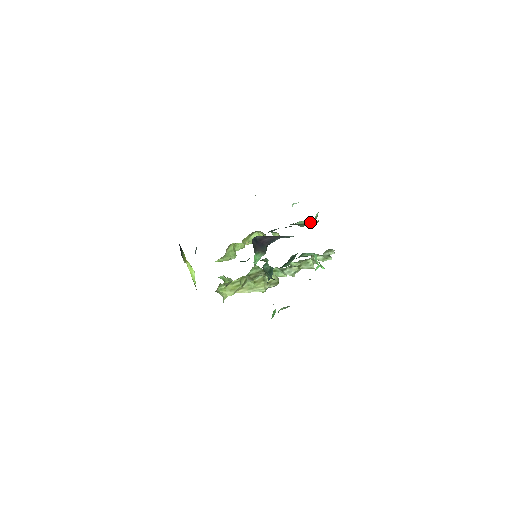
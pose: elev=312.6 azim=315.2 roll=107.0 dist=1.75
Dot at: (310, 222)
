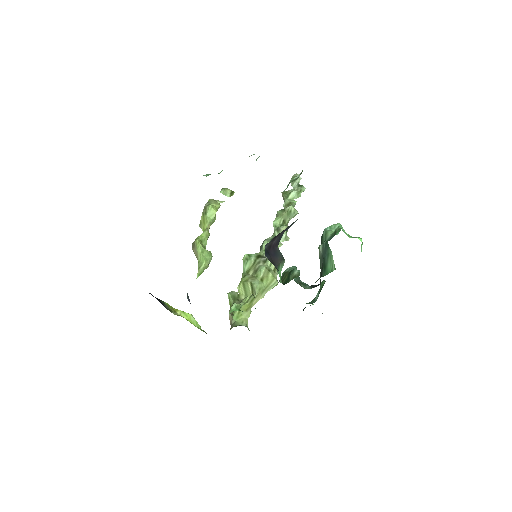
Dot at: (296, 178)
